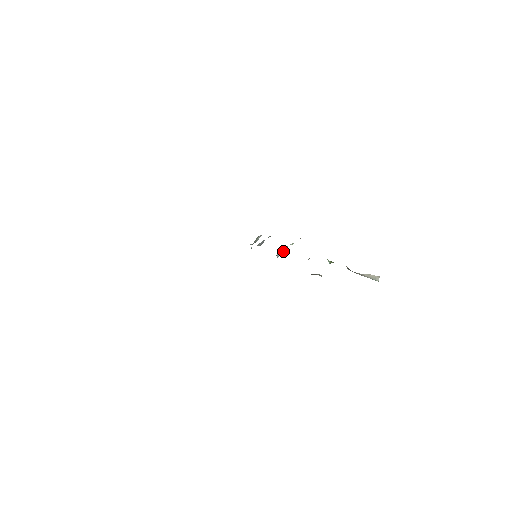
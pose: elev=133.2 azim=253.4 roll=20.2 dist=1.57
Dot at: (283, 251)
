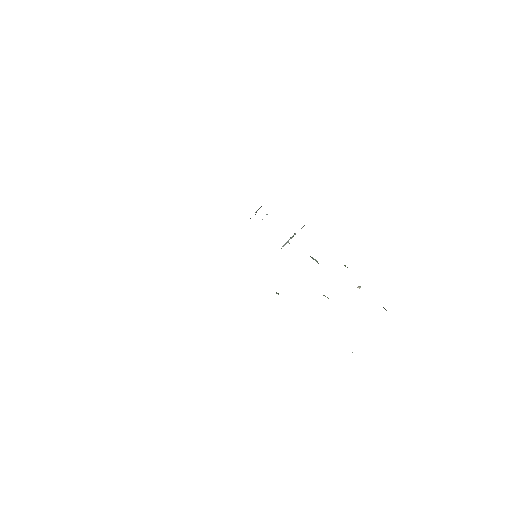
Dot at: (290, 238)
